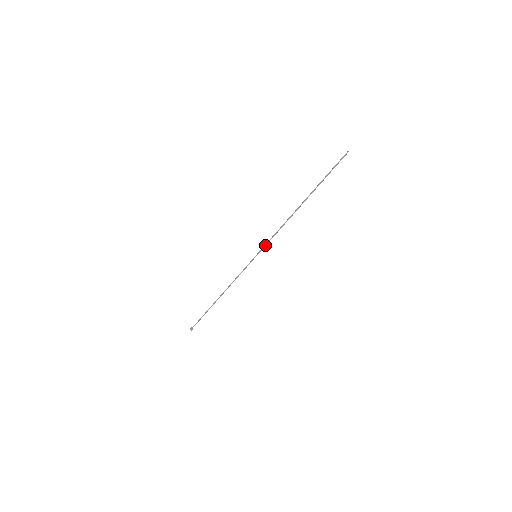
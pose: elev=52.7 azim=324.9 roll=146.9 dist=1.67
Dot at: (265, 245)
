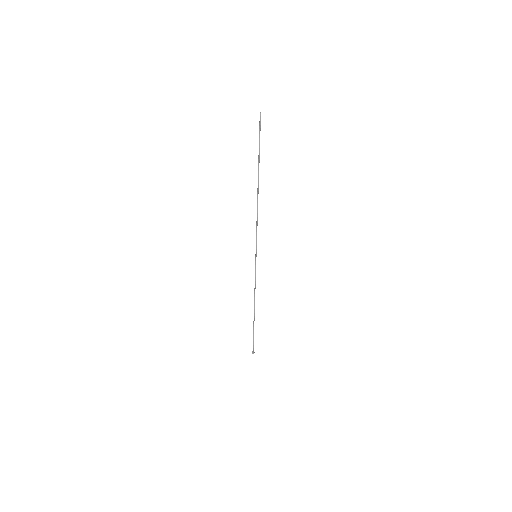
Dot at: (256, 242)
